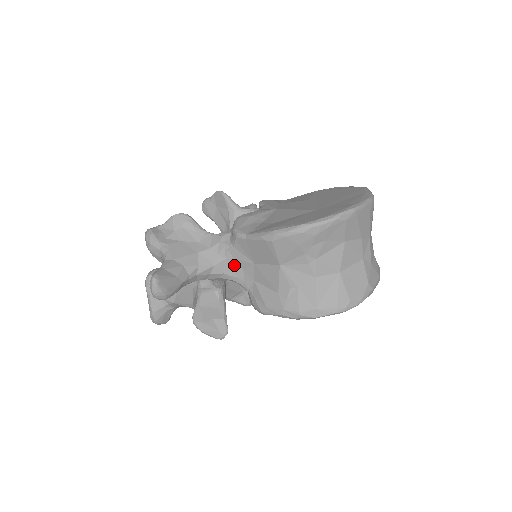
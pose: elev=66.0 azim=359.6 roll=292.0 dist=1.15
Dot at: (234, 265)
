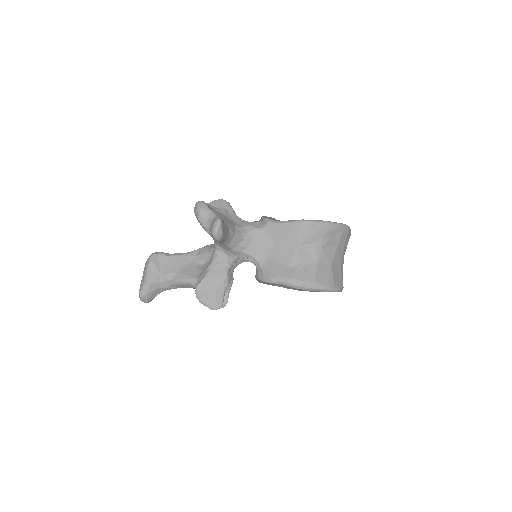
Dot at: (257, 244)
